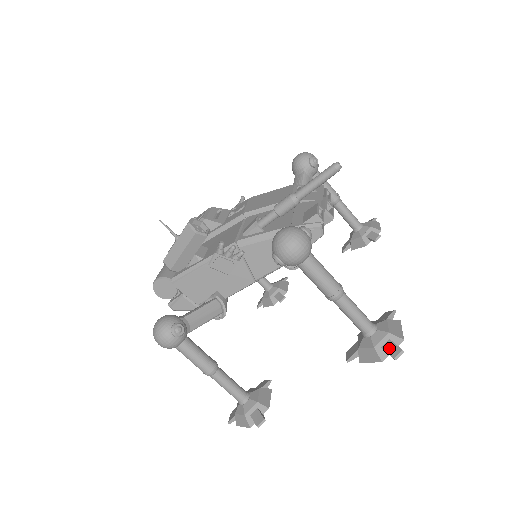
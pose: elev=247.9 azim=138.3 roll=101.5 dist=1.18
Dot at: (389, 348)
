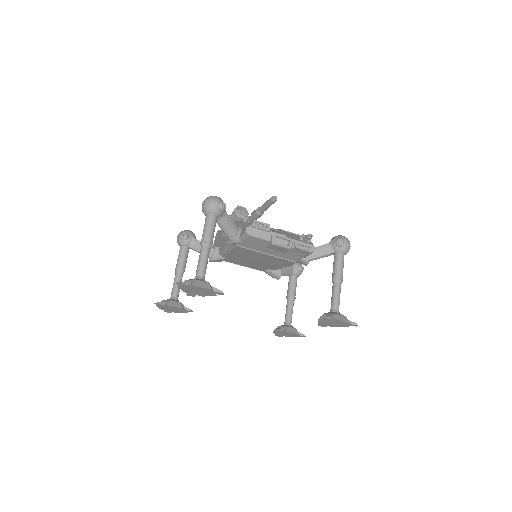
Dot at: occluded
